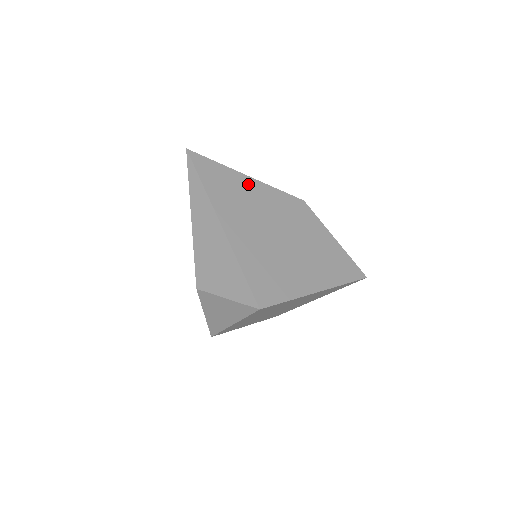
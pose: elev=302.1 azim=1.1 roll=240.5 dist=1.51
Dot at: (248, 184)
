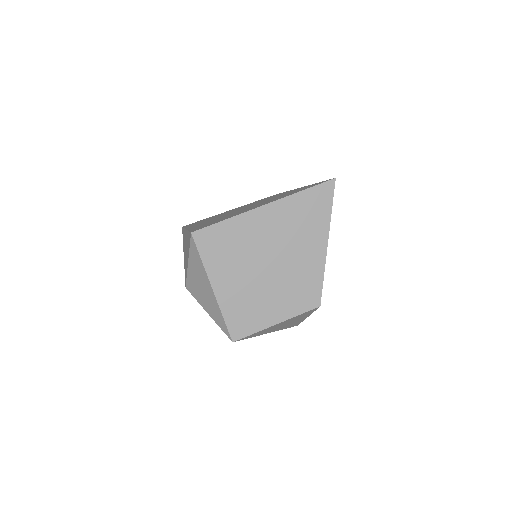
Dot at: occluded
